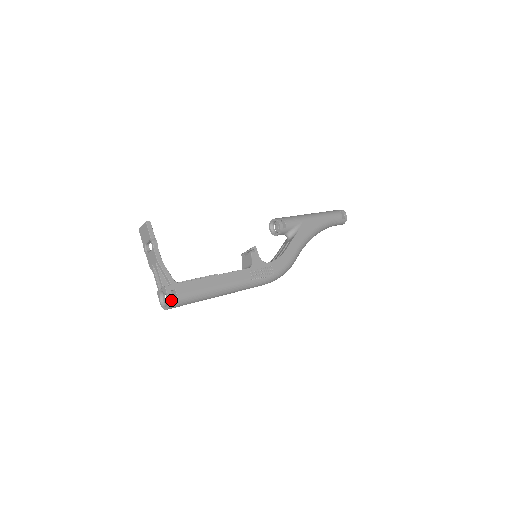
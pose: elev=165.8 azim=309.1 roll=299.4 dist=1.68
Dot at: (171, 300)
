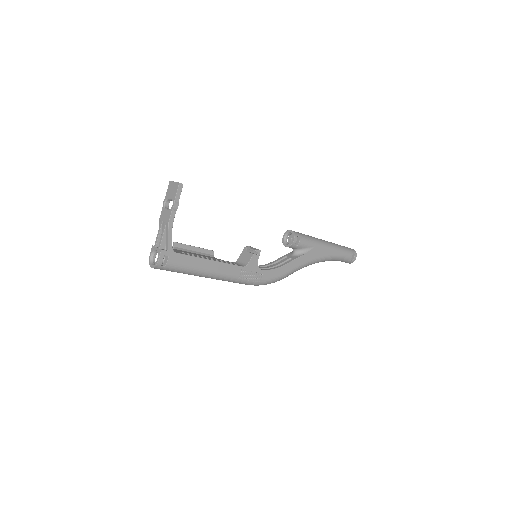
Dot at: (160, 264)
